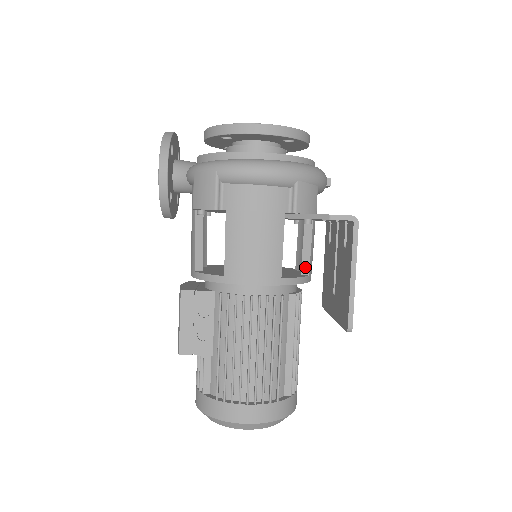
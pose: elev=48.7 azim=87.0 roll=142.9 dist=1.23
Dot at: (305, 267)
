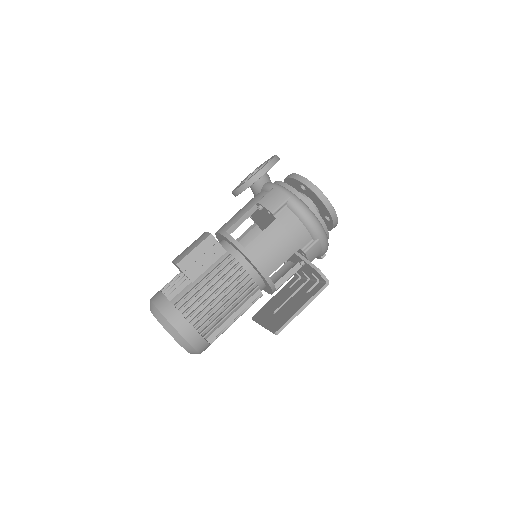
Dot at: (278, 284)
